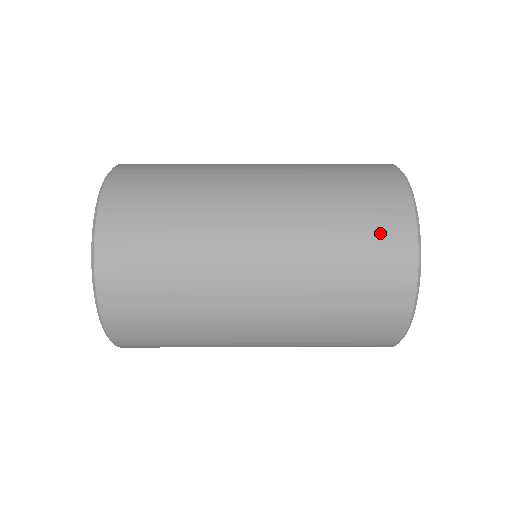
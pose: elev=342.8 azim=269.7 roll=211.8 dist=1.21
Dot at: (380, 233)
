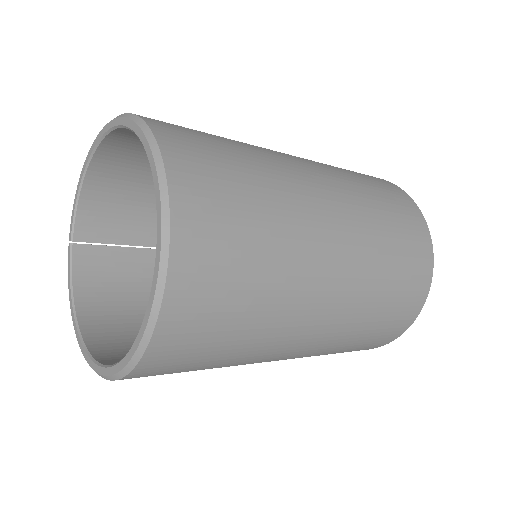
Dot at: (413, 275)
